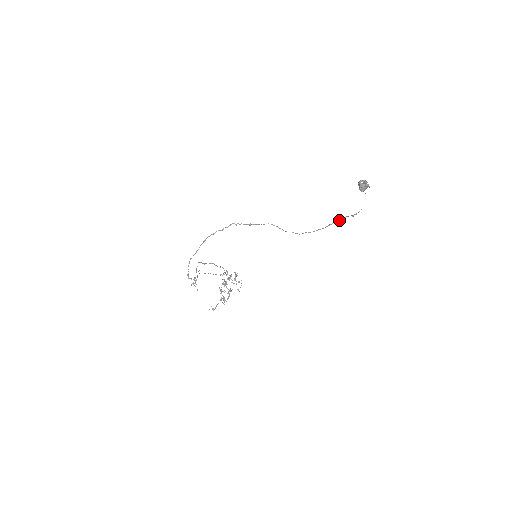
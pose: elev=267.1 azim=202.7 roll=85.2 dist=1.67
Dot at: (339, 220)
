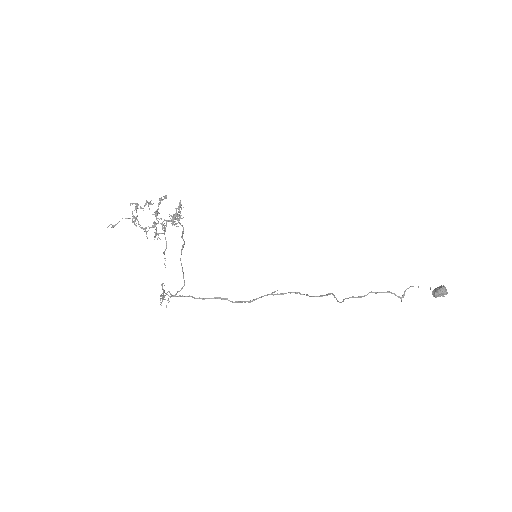
Dot at: occluded
